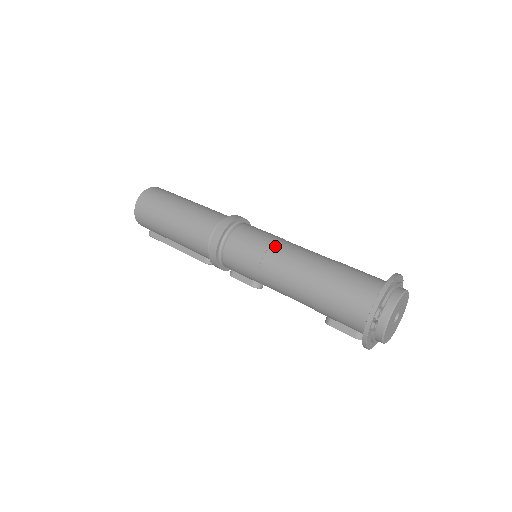
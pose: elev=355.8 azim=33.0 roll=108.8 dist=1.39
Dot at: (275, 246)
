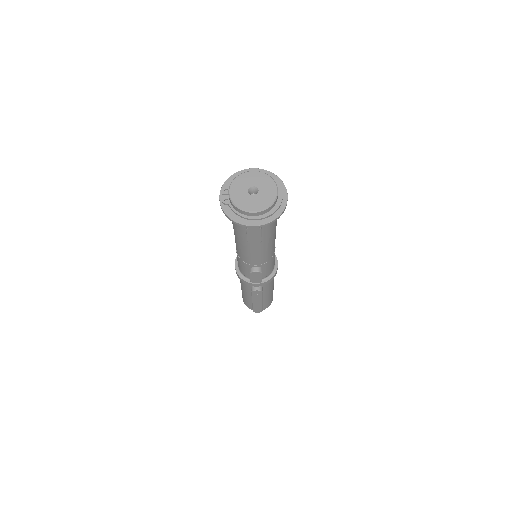
Dot at: occluded
